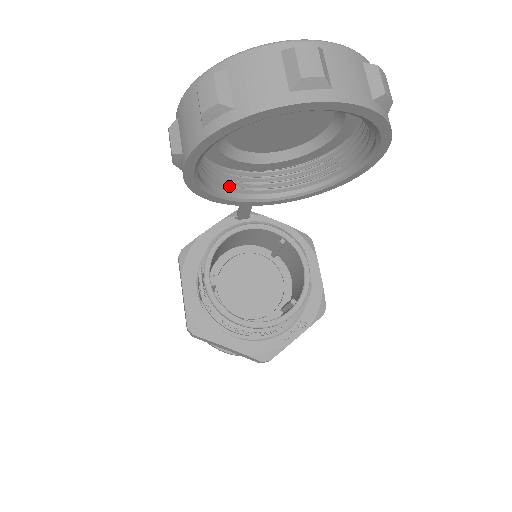
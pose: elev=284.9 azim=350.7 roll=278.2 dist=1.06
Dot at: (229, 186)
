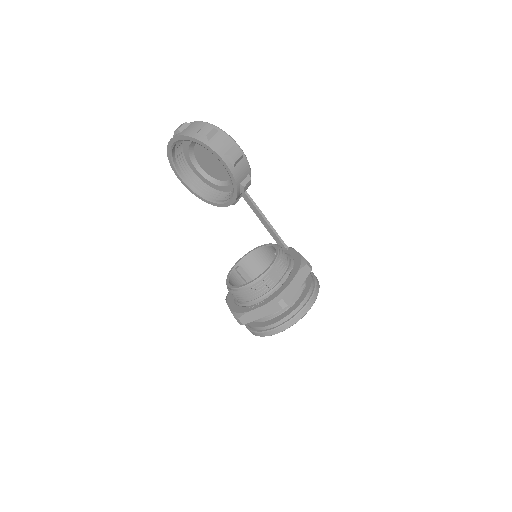
Dot at: (210, 195)
